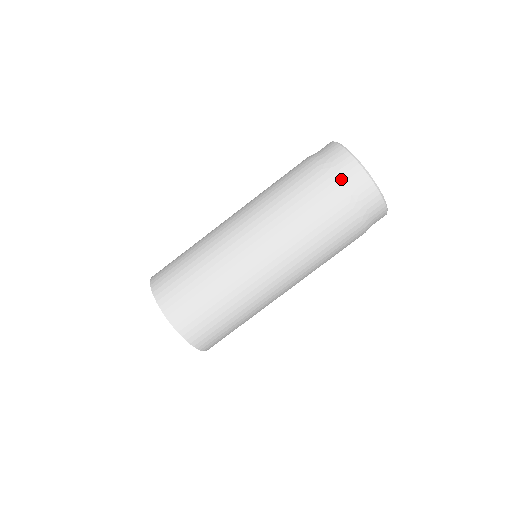
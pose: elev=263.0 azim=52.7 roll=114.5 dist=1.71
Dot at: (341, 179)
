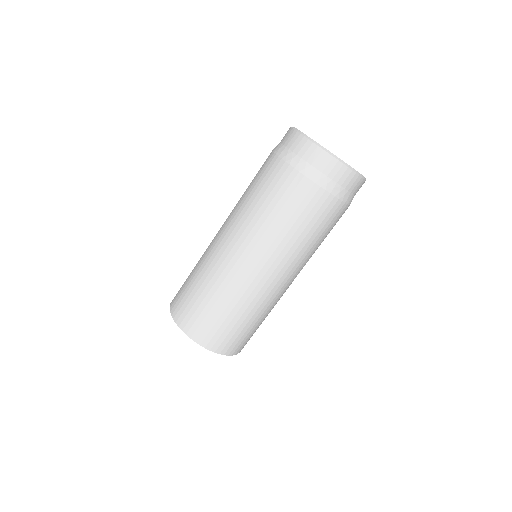
Dot at: (305, 167)
